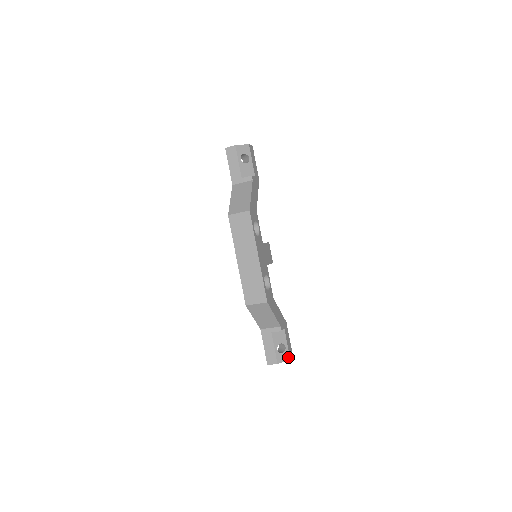
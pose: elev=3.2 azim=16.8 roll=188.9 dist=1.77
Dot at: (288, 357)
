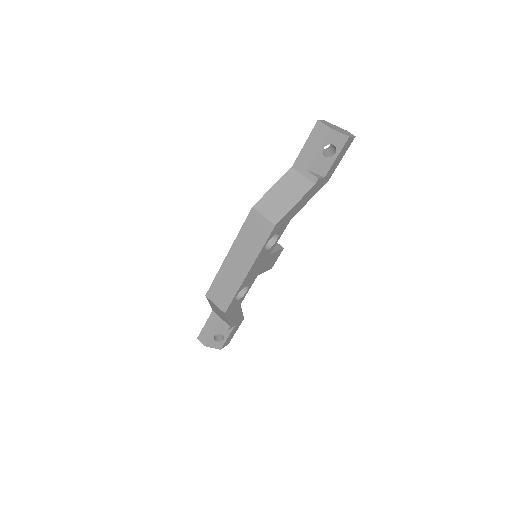
Dot at: (220, 347)
